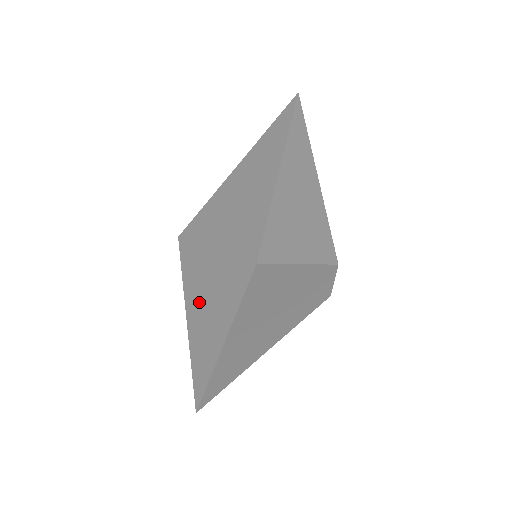
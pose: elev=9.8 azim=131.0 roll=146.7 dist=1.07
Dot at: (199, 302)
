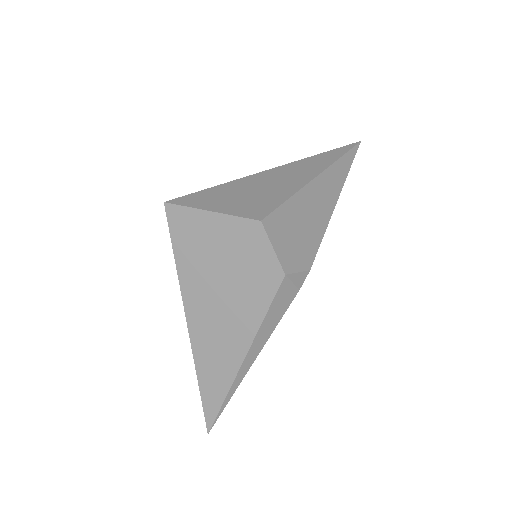
Dot at: occluded
